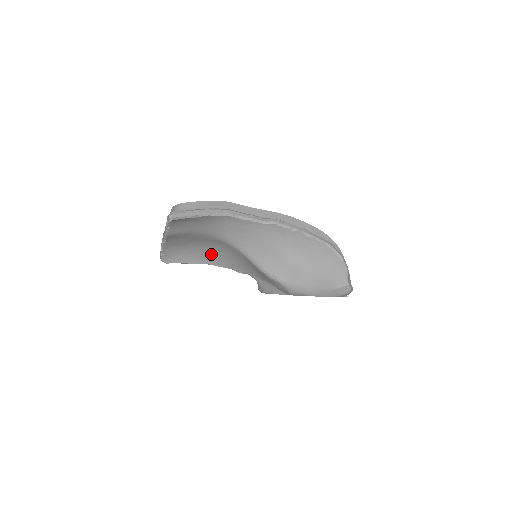
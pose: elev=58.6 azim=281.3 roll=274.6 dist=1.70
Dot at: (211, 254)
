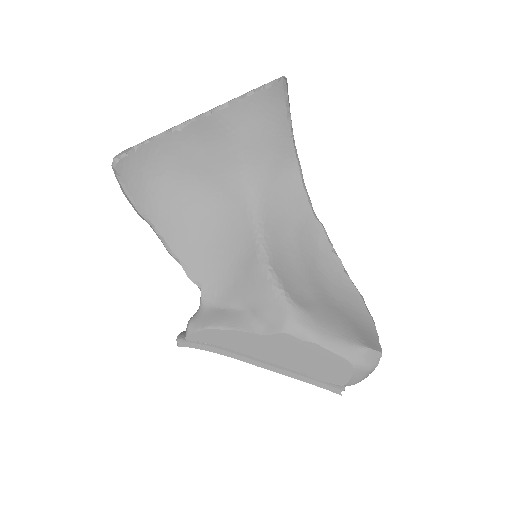
Dot at: (184, 217)
